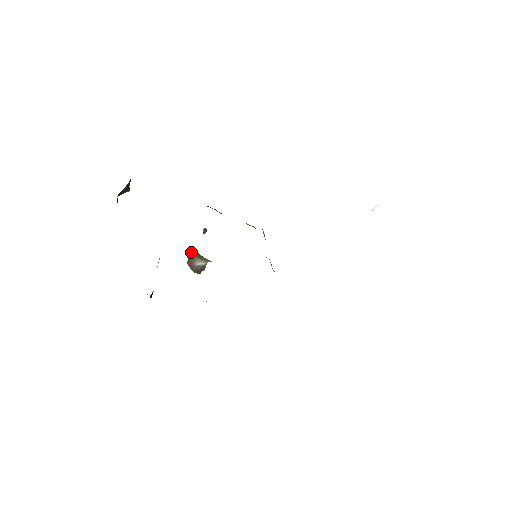
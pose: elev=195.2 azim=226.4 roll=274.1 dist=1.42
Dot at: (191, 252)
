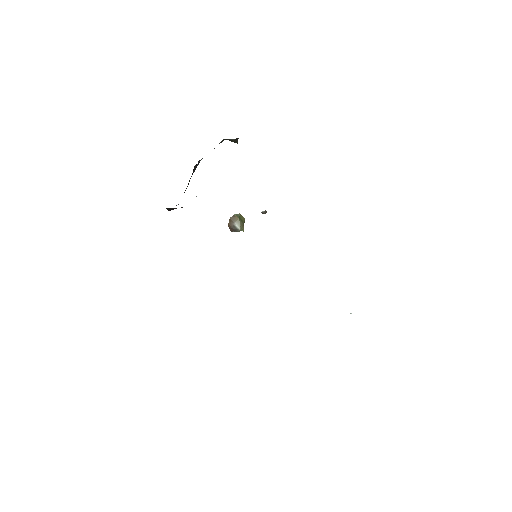
Dot at: (240, 214)
